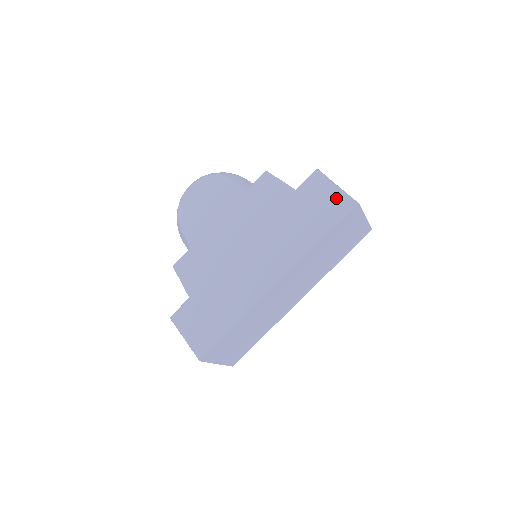
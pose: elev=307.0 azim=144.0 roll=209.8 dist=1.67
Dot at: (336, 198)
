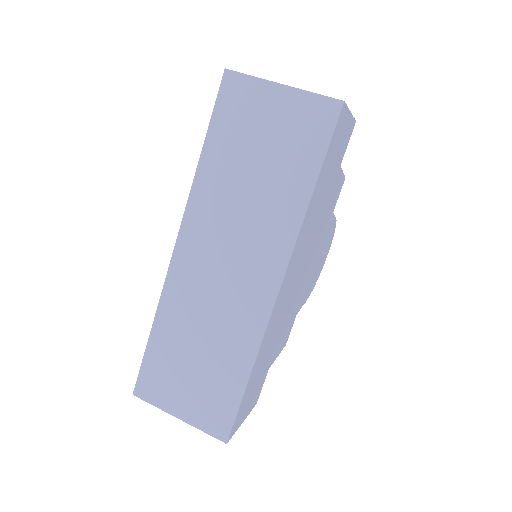
Dot at: occluded
